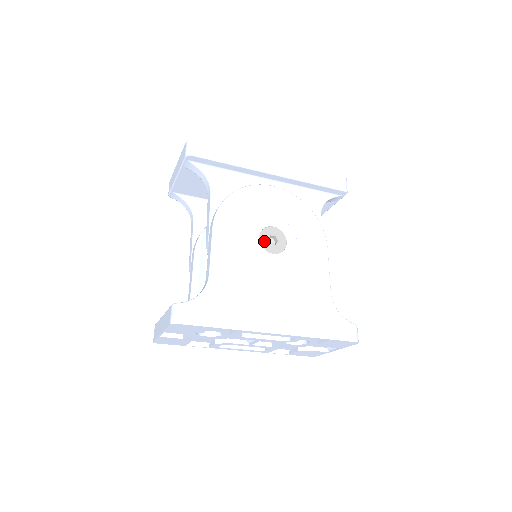
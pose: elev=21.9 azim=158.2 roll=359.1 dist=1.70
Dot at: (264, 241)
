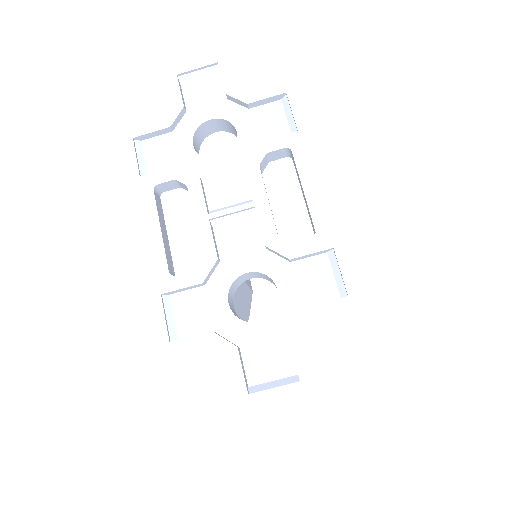
Dot at: occluded
